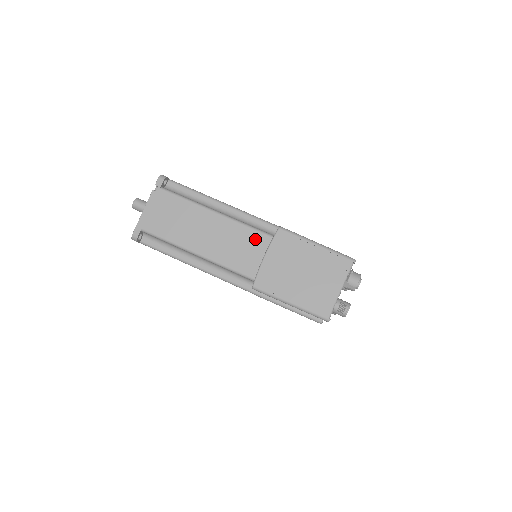
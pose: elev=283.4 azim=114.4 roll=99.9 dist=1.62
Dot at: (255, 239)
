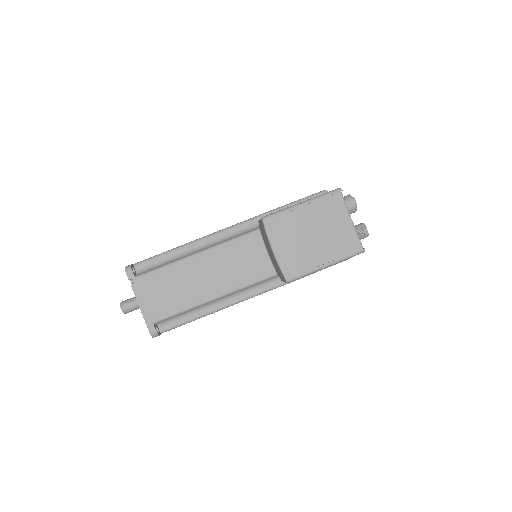
Dot at: (246, 245)
